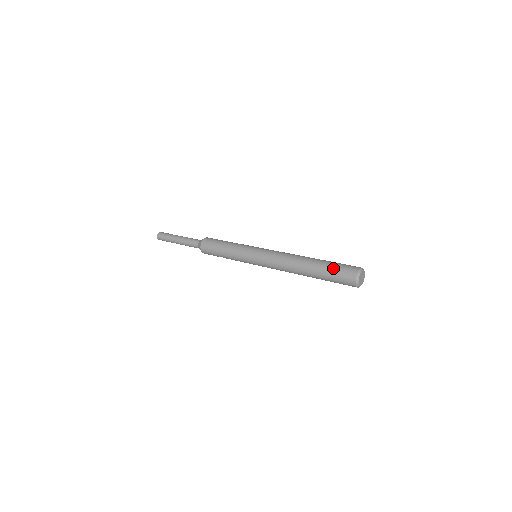
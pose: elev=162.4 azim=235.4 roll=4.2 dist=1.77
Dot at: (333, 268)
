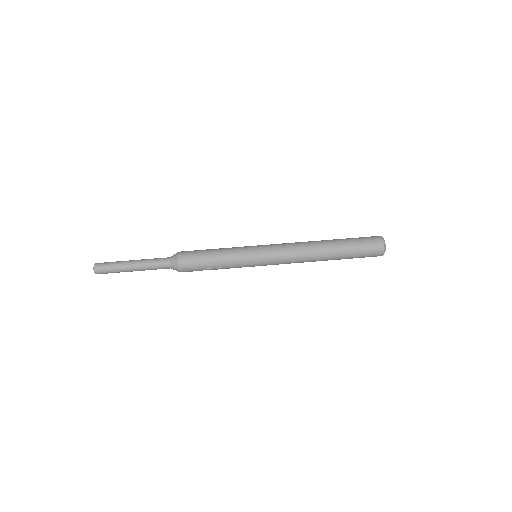
Dot at: (357, 241)
